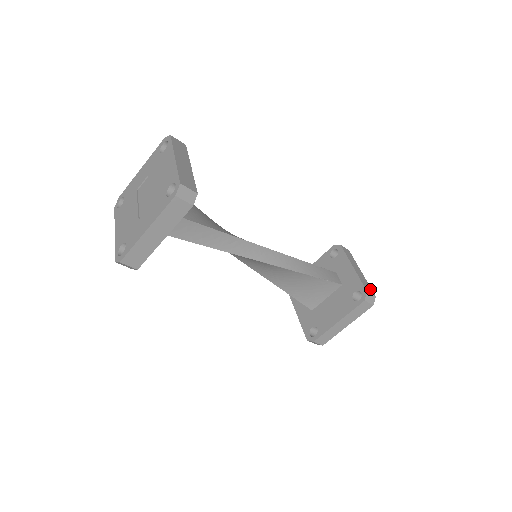
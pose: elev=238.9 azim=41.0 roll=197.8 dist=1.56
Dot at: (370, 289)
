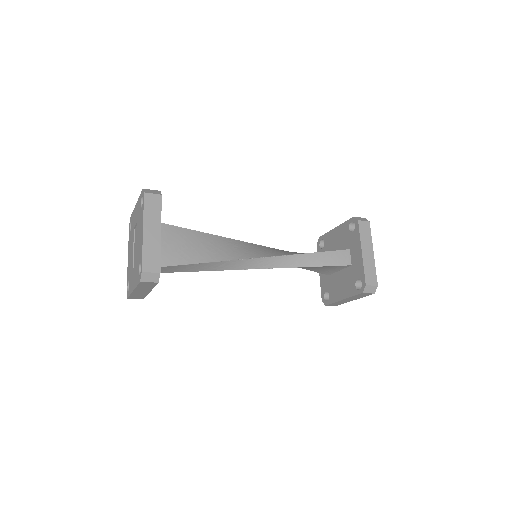
Dot at: (374, 278)
